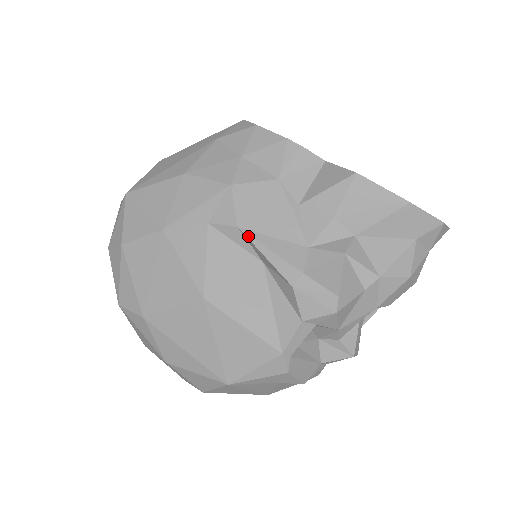
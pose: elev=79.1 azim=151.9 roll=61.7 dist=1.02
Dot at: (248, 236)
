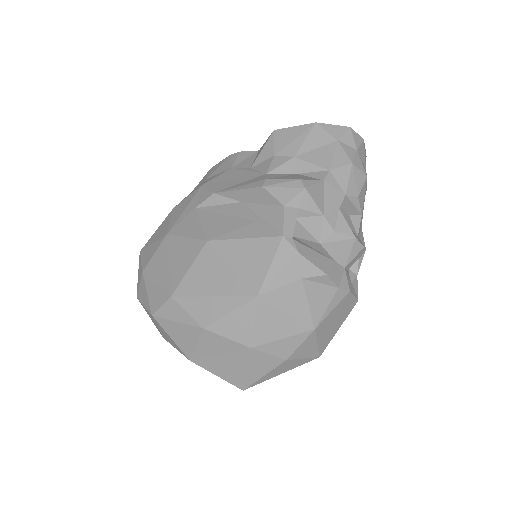
Dot at: (222, 191)
